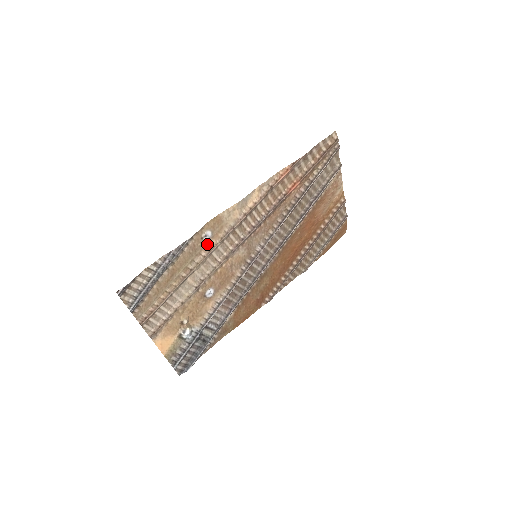
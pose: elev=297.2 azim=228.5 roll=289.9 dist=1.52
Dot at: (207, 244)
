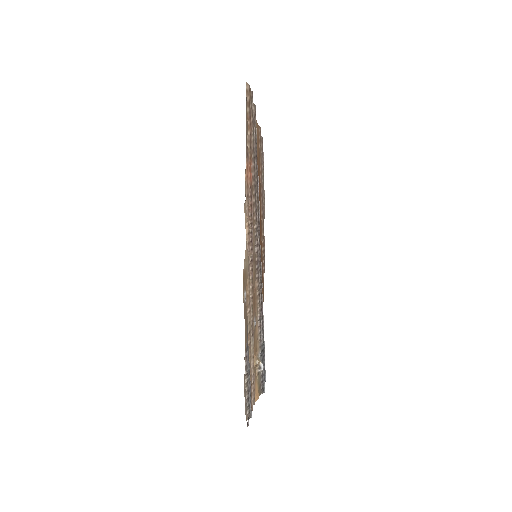
Dot at: (246, 301)
